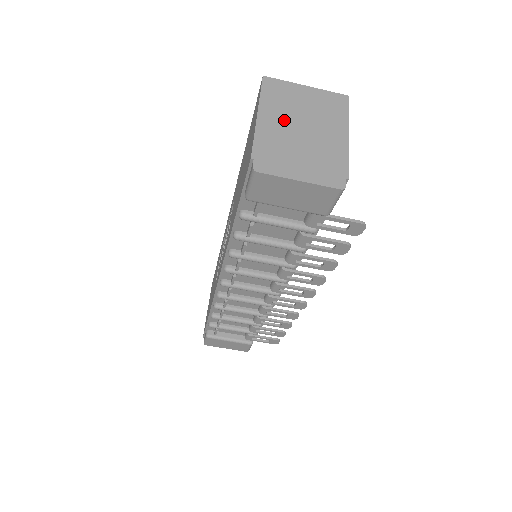
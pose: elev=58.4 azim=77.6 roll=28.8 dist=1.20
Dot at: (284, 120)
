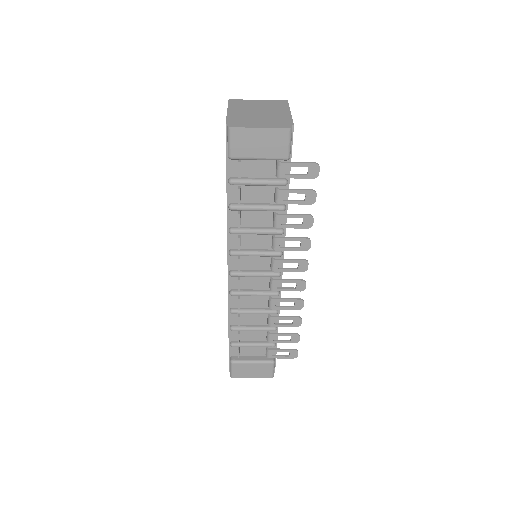
Dot at: (245, 111)
